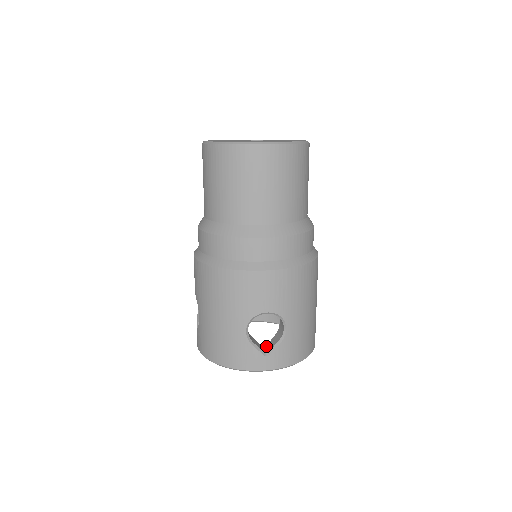
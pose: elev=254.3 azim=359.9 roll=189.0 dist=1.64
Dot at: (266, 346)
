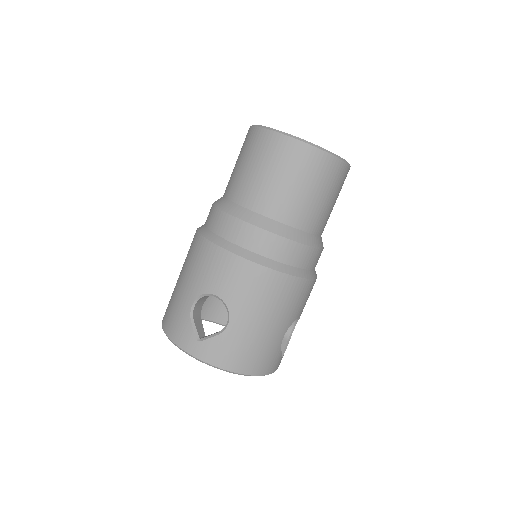
Dot at: occluded
